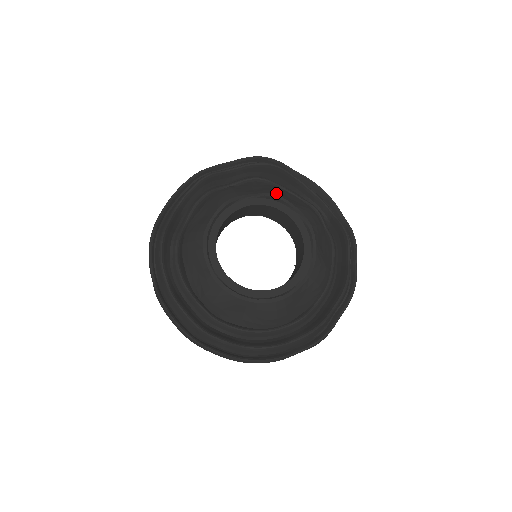
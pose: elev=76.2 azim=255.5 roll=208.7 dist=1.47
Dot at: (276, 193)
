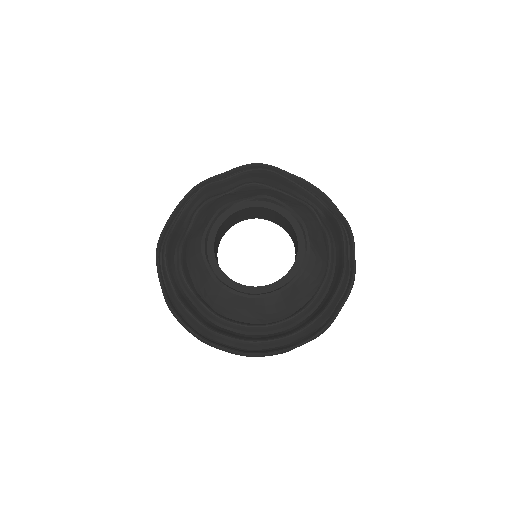
Dot at: (268, 195)
